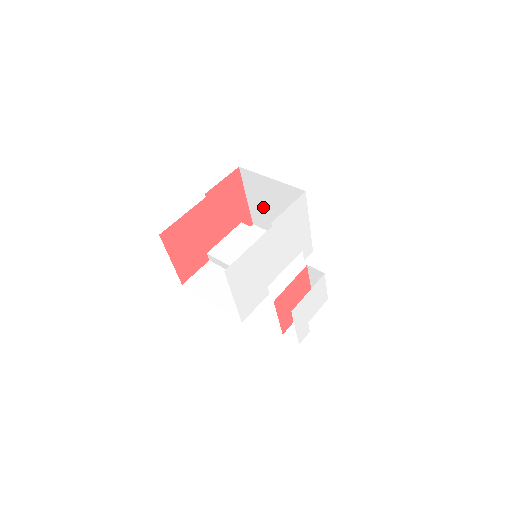
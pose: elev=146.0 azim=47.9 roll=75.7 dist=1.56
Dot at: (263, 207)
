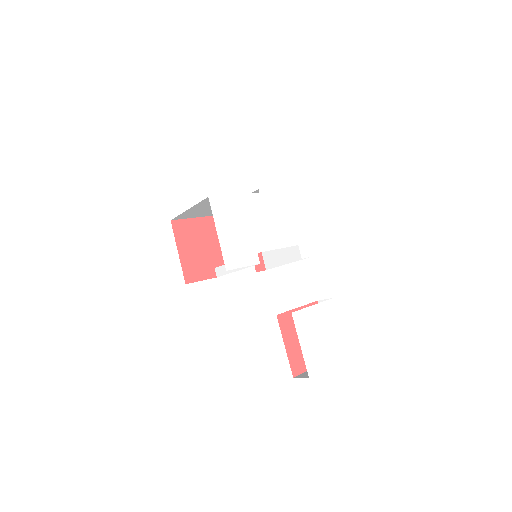
Dot at: occluded
